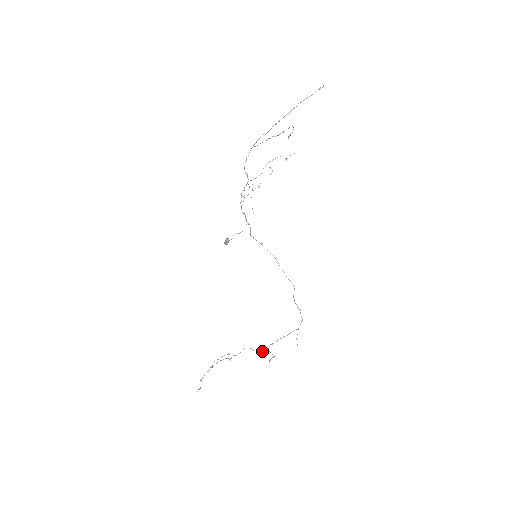
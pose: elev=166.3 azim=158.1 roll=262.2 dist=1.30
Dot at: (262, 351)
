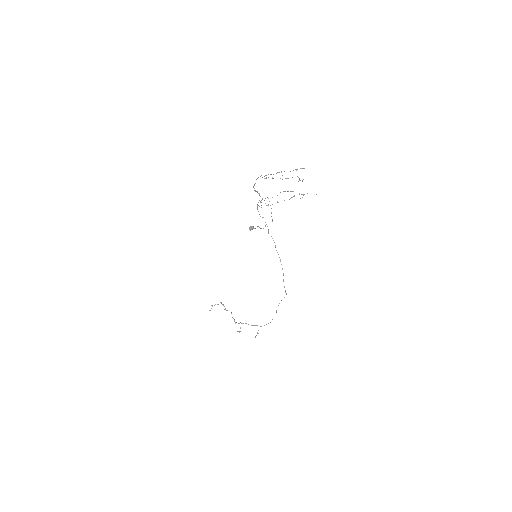
Dot at: (235, 322)
